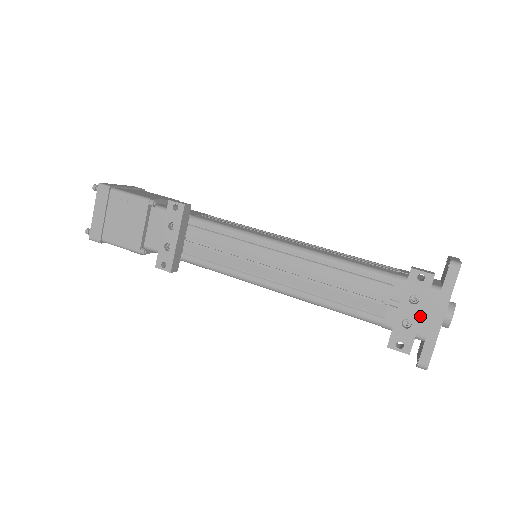
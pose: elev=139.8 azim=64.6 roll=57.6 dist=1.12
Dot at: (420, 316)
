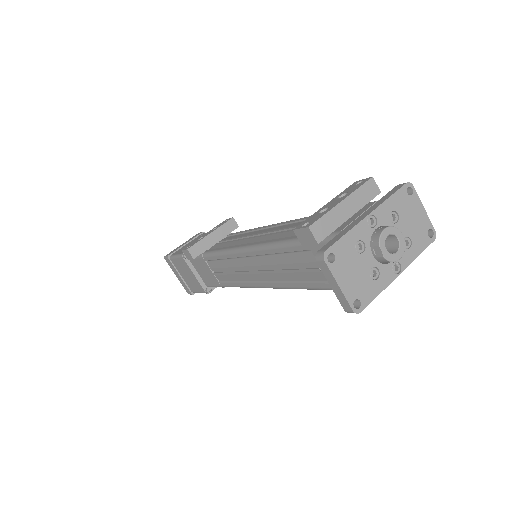
Dot at: (340, 201)
